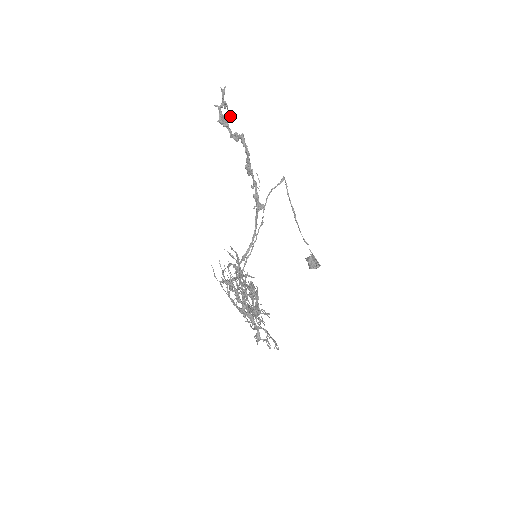
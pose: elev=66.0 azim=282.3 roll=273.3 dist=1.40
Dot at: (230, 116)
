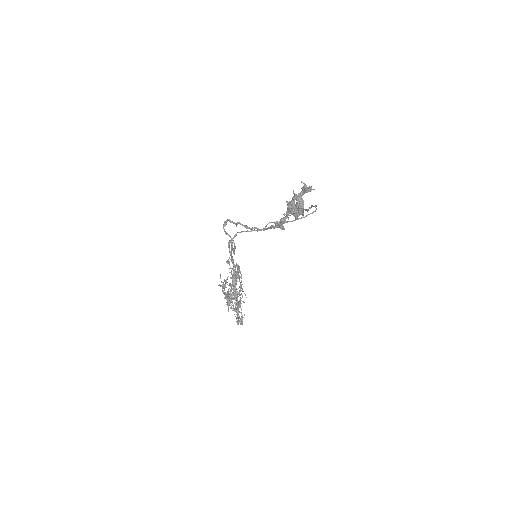
Dot at: (300, 214)
